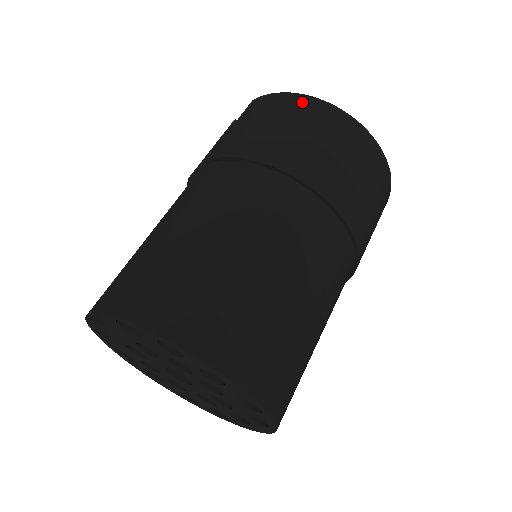
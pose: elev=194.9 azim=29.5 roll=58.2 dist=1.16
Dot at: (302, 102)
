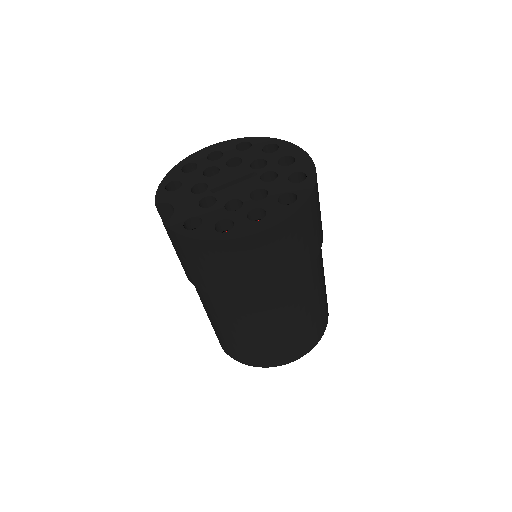
Dot at: (209, 248)
